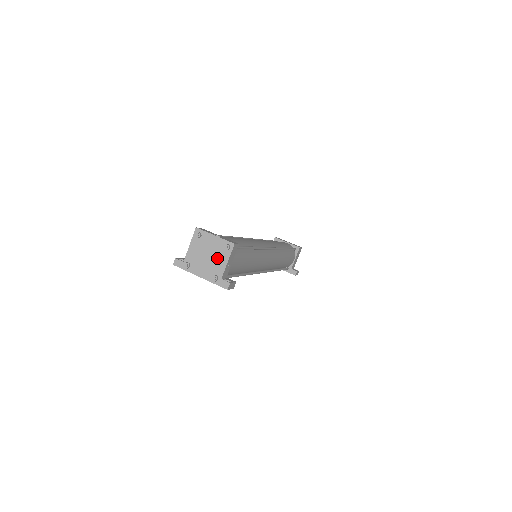
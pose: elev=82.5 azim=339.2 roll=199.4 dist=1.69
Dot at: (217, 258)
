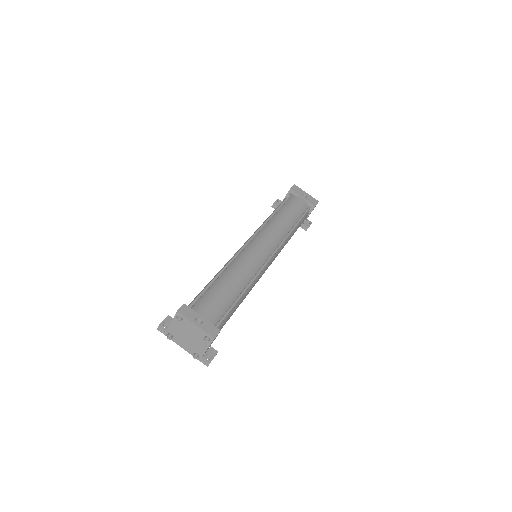
Dot at: (198, 342)
